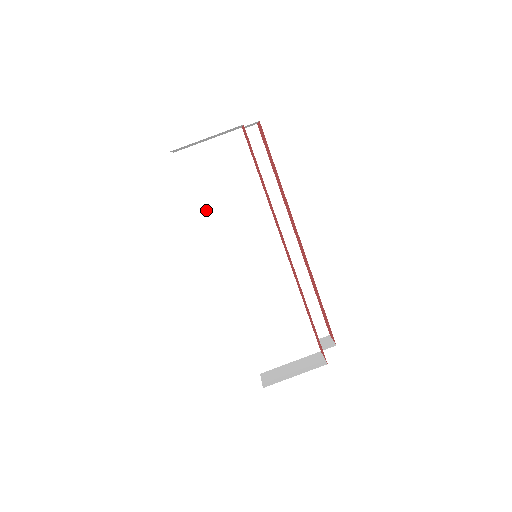
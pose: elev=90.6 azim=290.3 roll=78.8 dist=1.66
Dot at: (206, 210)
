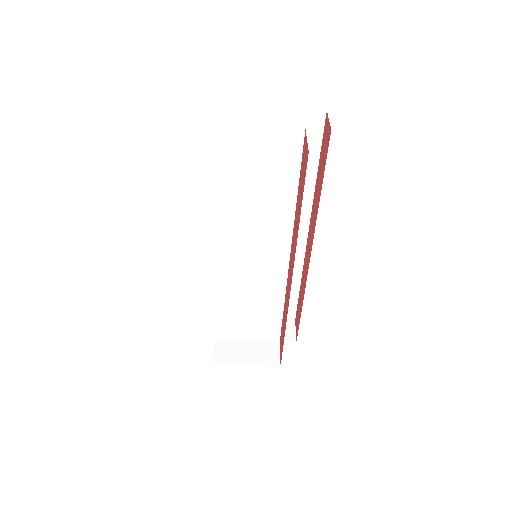
Dot at: (220, 198)
